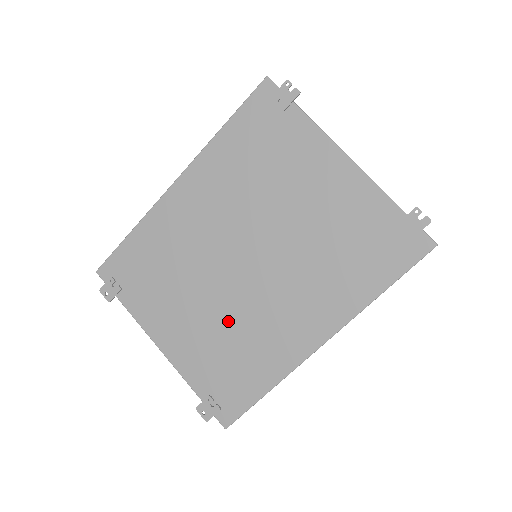
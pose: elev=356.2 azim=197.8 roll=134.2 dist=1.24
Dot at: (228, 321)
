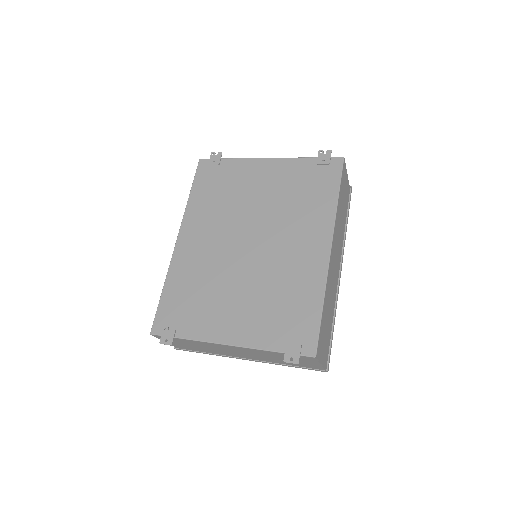
Dot at: (264, 285)
